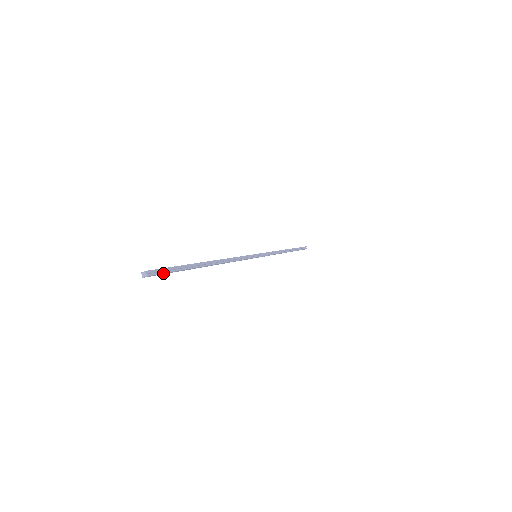
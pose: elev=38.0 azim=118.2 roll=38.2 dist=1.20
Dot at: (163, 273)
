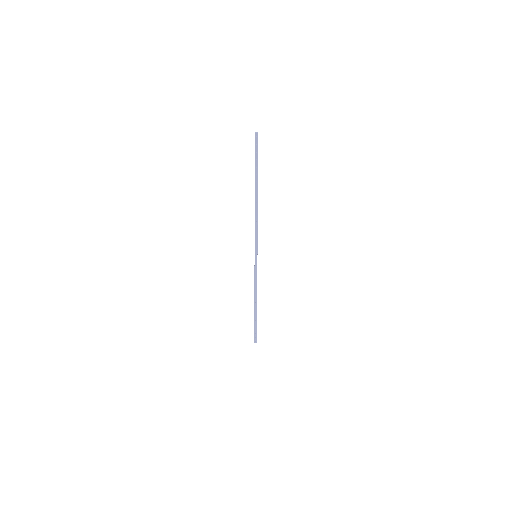
Dot at: occluded
